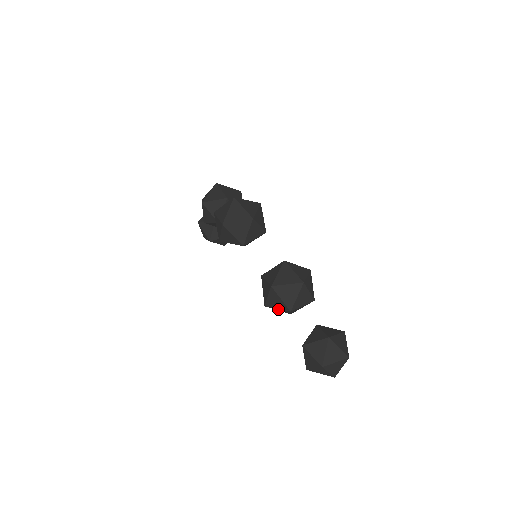
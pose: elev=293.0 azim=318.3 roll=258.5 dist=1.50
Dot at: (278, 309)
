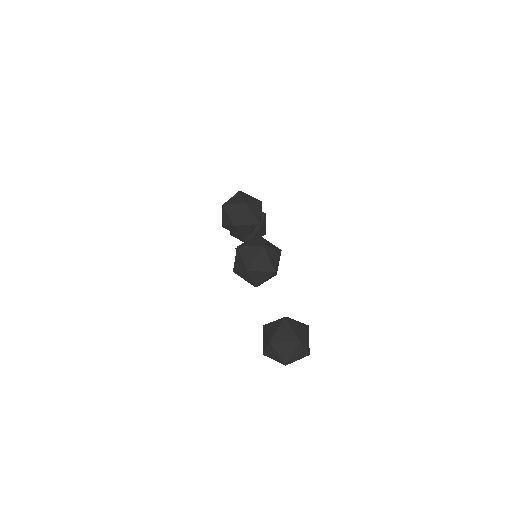
Dot at: (241, 273)
